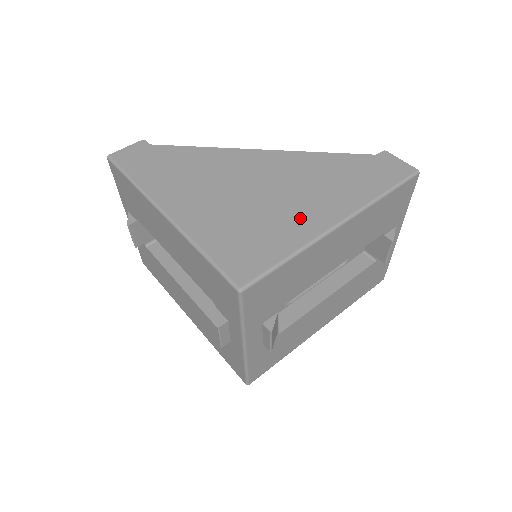
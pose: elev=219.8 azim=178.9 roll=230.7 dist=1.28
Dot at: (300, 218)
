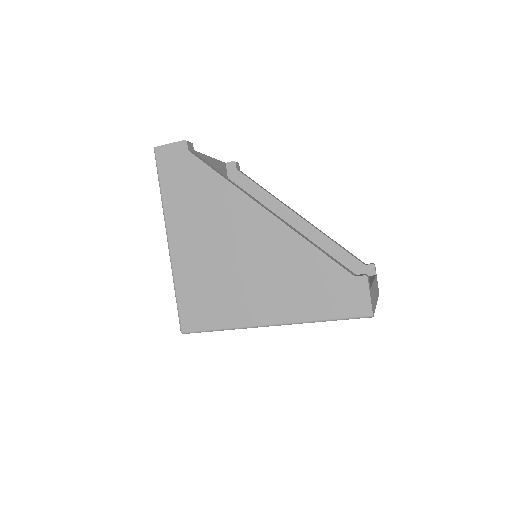
Dot at: (248, 303)
